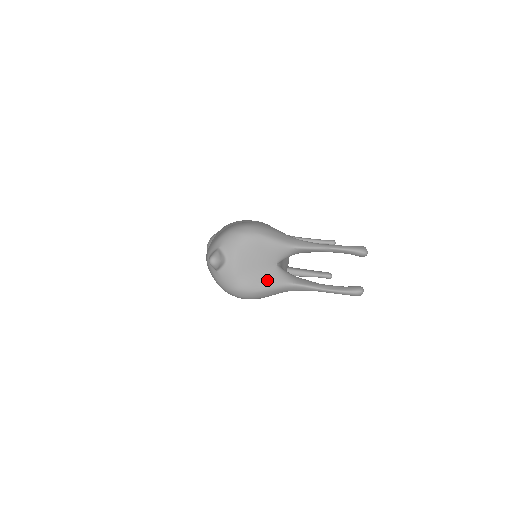
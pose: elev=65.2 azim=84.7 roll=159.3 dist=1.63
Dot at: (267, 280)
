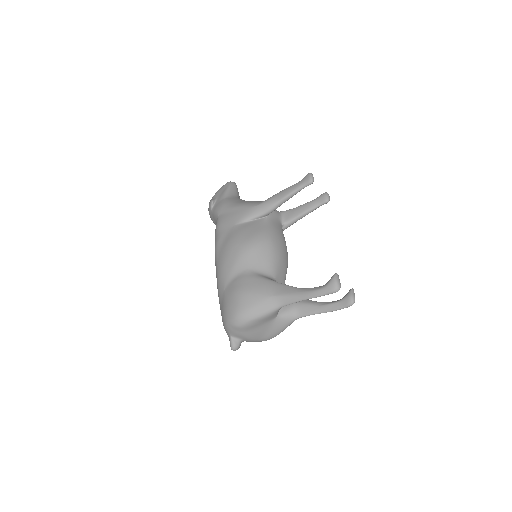
Dot at: (278, 329)
